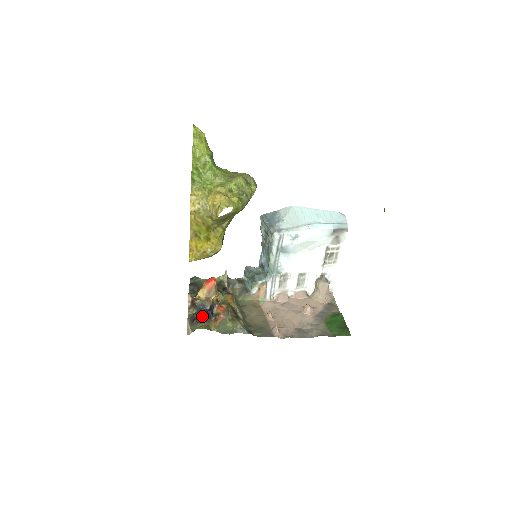
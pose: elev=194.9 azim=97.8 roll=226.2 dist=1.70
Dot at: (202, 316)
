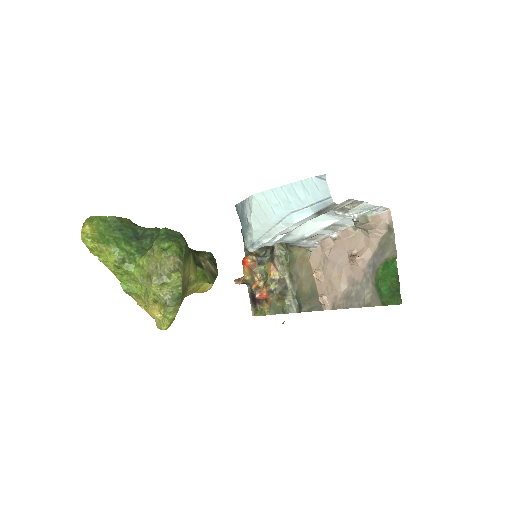
Dot at: (255, 299)
